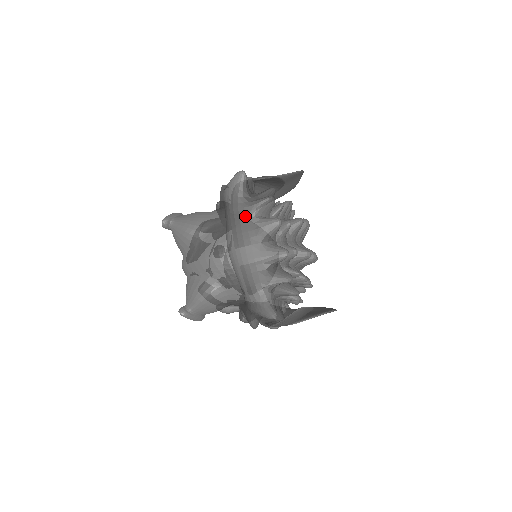
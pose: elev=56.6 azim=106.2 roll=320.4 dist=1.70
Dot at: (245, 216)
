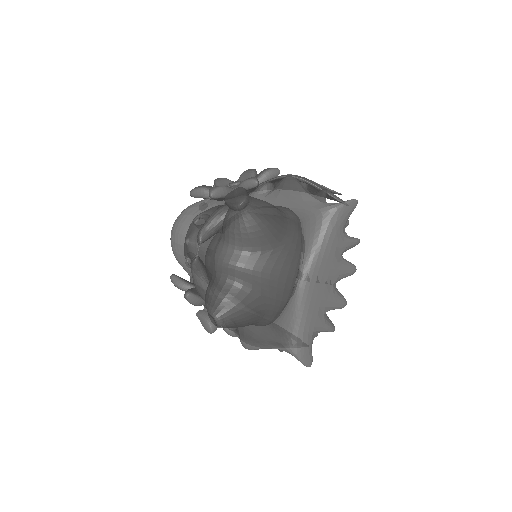
Dot at: (335, 251)
